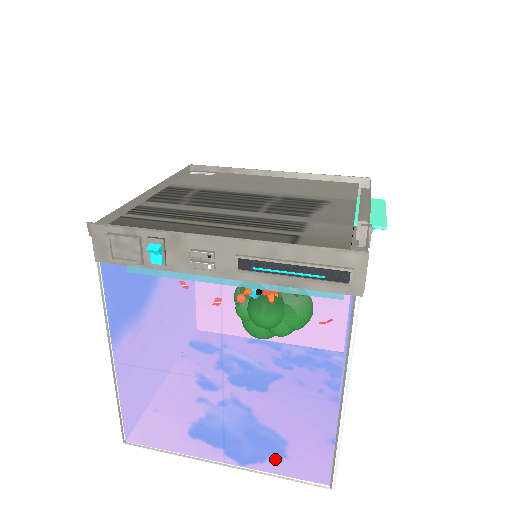
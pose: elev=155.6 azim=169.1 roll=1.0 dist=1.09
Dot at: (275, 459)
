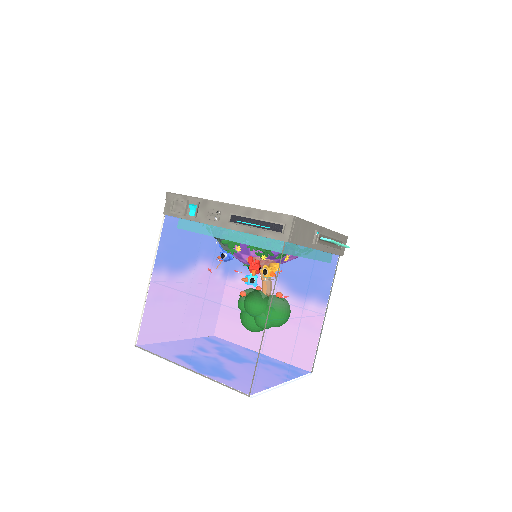
Dot at: (222, 378)
